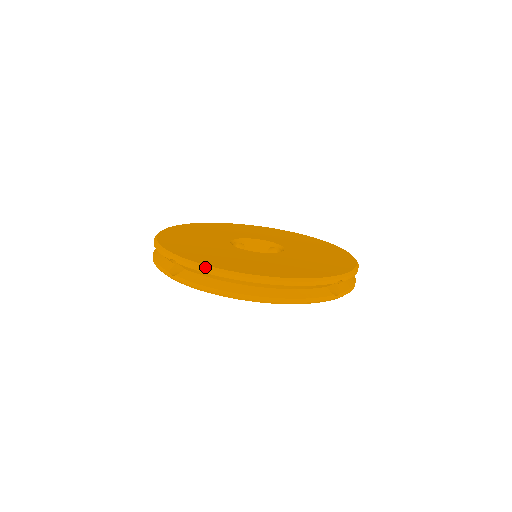
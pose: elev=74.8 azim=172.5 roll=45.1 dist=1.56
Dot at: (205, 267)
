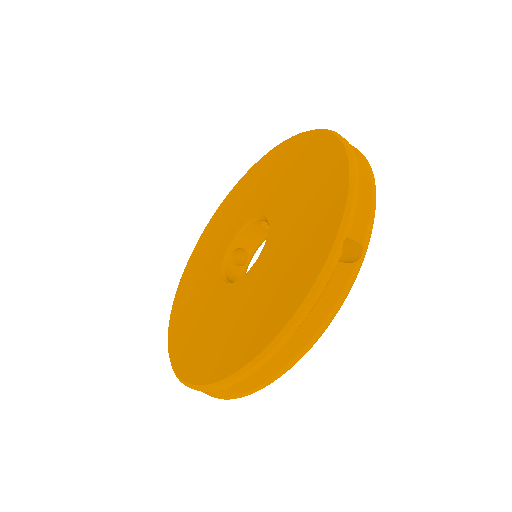
Dot at: (211, 387)
